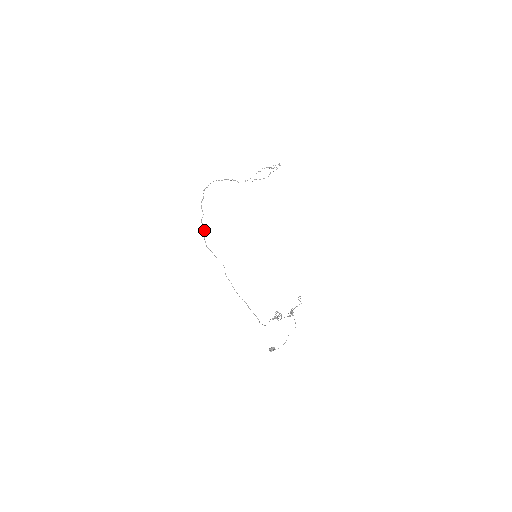
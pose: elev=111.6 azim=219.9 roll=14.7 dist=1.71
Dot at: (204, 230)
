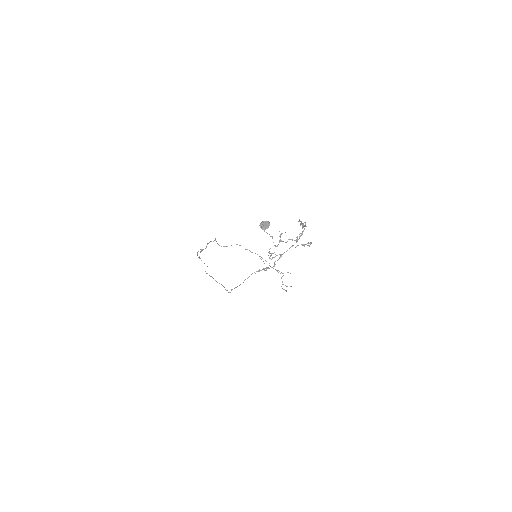
Dot at: (200, 252)
